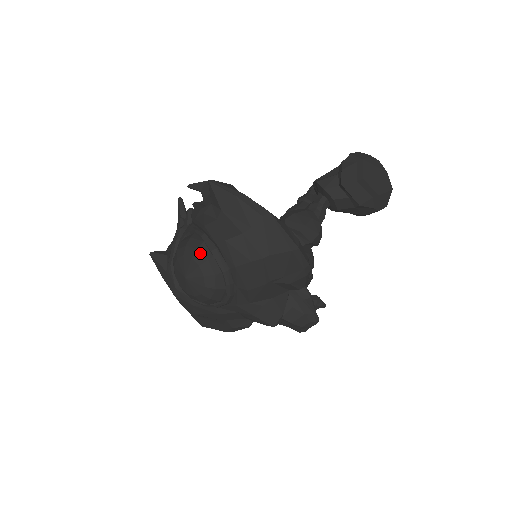
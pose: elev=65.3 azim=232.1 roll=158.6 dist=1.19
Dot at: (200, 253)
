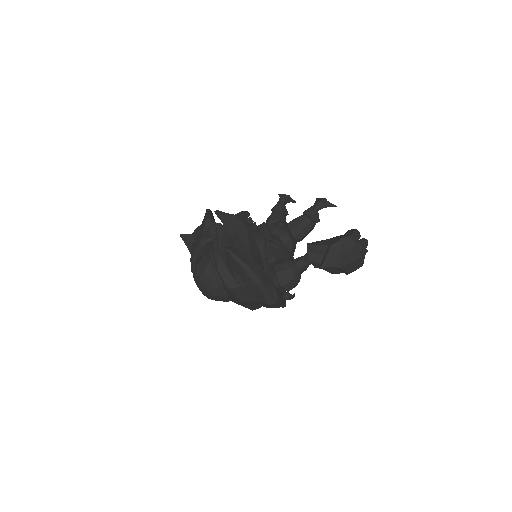
Dot at: (211, 283)
